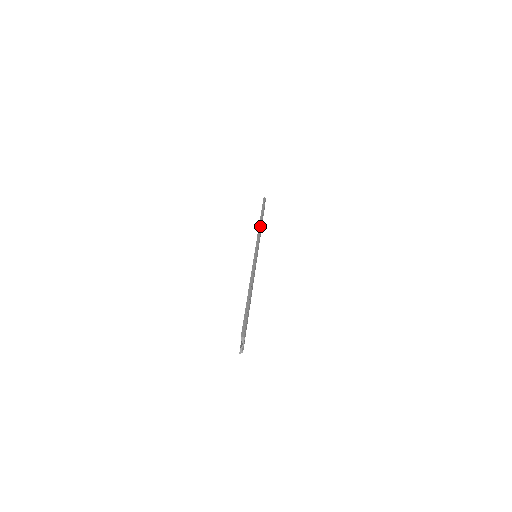
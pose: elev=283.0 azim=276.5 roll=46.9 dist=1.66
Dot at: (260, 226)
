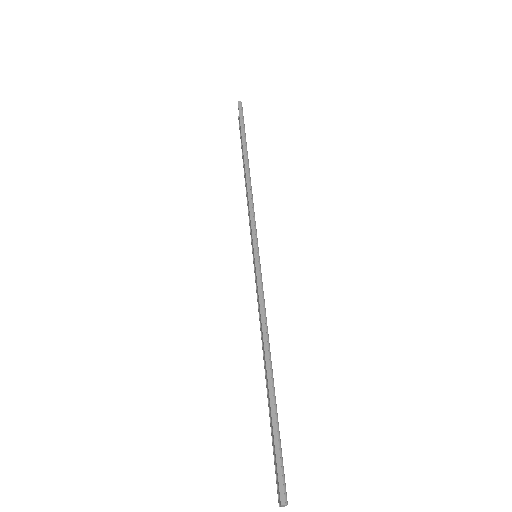
Dot at: (248, 183)
